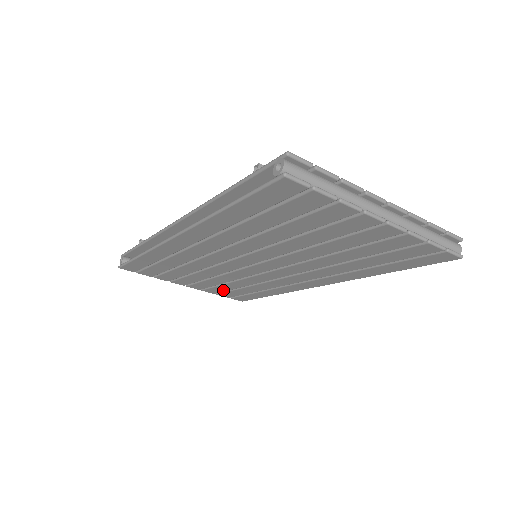
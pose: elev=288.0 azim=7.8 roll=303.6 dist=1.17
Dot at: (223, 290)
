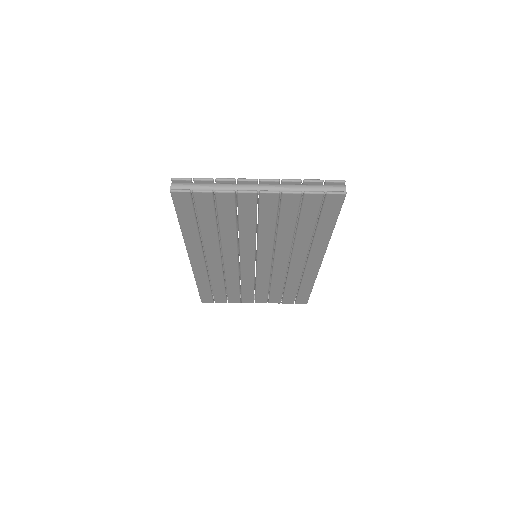
Dot at: (279, 297)
